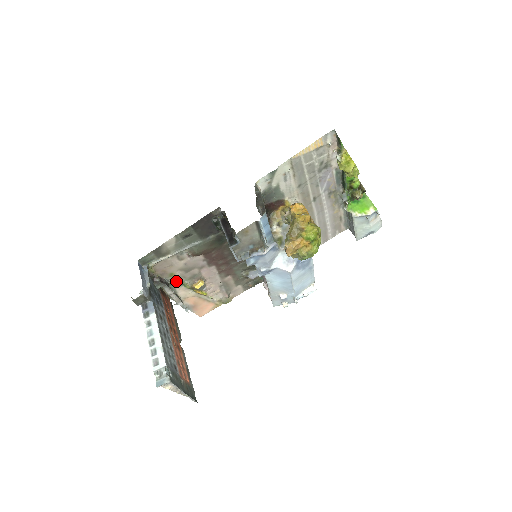
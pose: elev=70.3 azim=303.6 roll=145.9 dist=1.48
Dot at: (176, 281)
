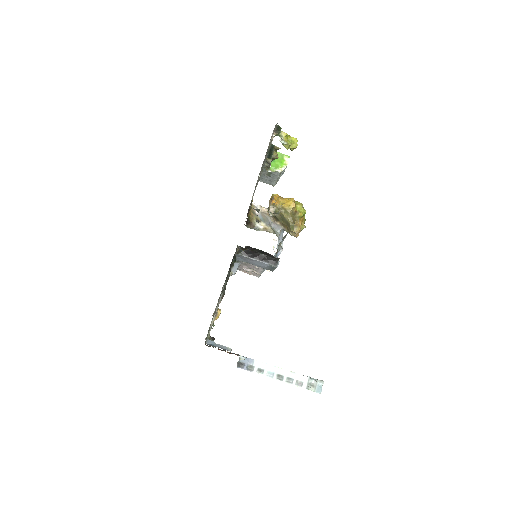
Dot at: (211, 328)
